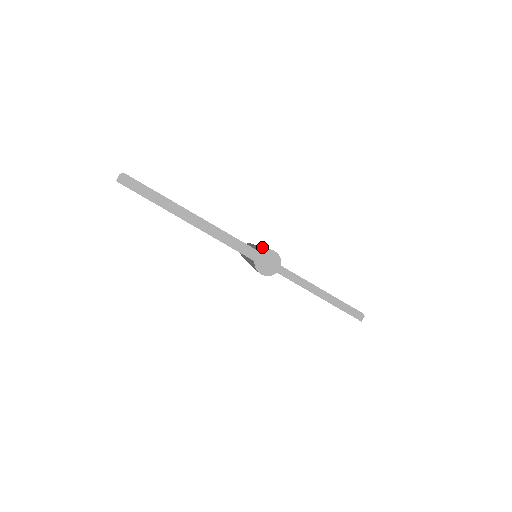
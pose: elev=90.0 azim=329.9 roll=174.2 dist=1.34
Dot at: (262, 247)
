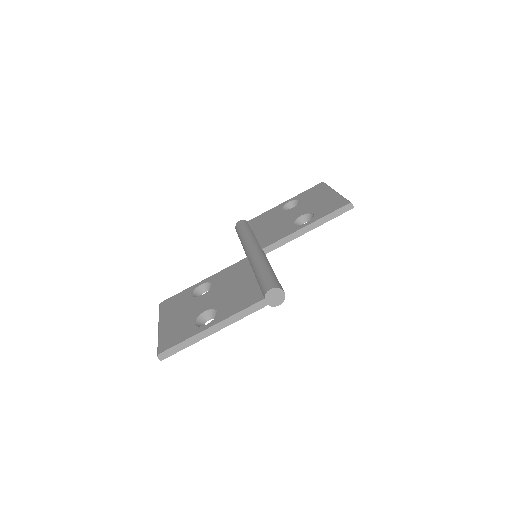
Dot at: (258, 274)
